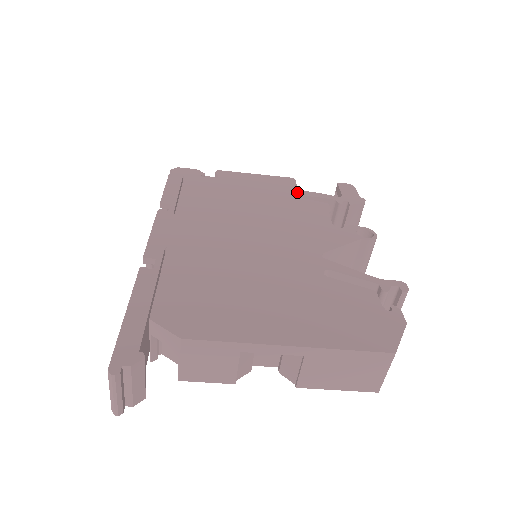
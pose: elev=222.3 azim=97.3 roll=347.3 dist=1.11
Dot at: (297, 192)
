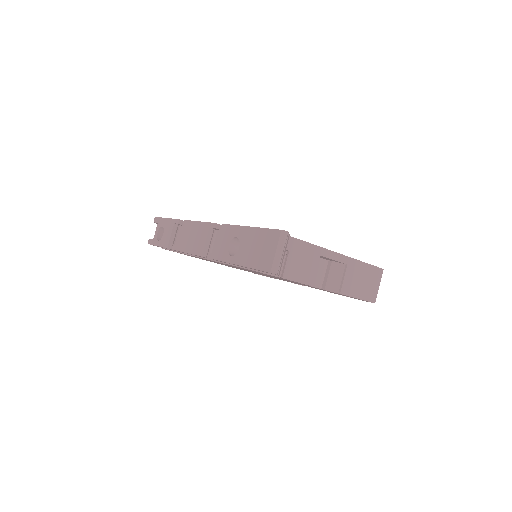
Dot at: occluded
